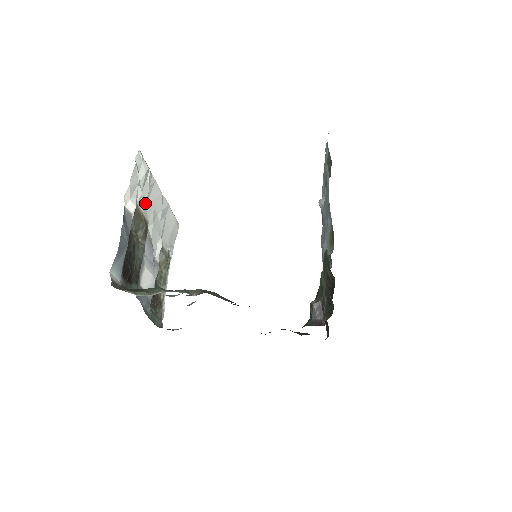
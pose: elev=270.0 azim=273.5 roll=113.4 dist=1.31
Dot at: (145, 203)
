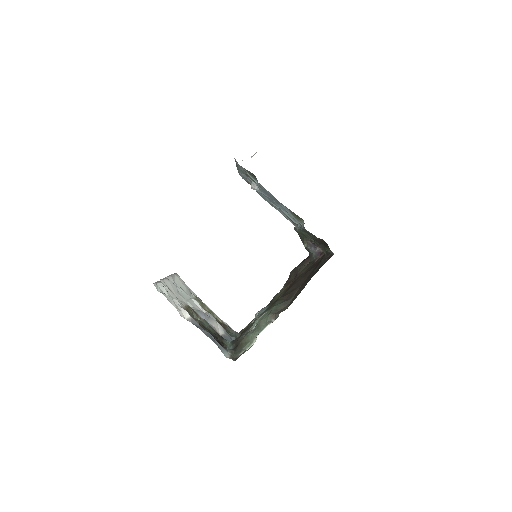
Dot at: (177, 299)
